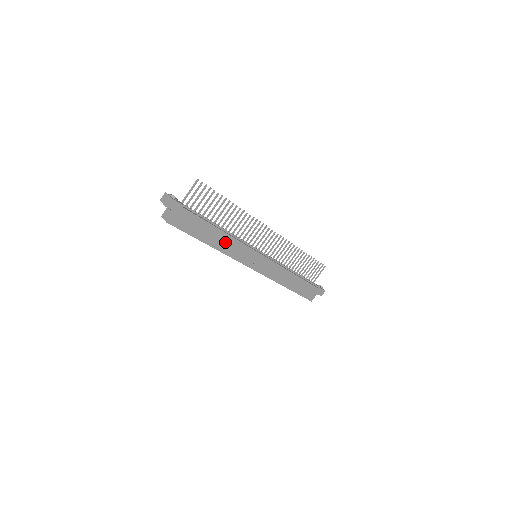
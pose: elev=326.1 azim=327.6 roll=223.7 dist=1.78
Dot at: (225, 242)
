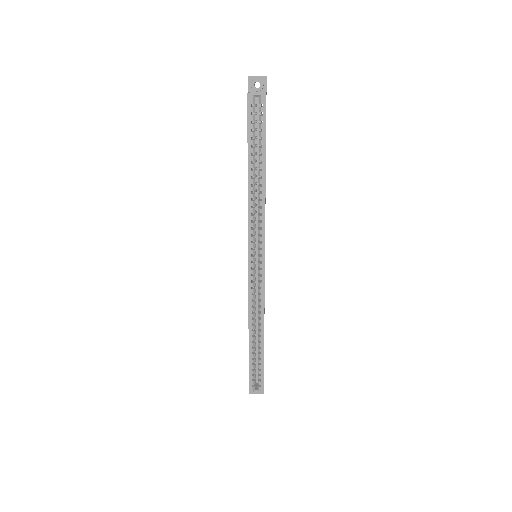
Dot at: occluded
